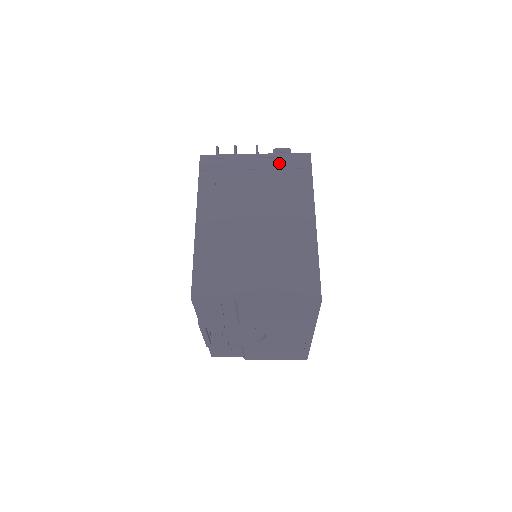
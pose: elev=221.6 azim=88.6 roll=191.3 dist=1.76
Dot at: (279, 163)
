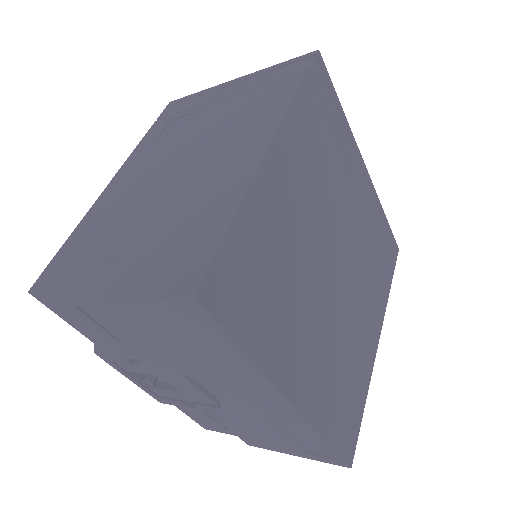
Dot at: (261, 79)
